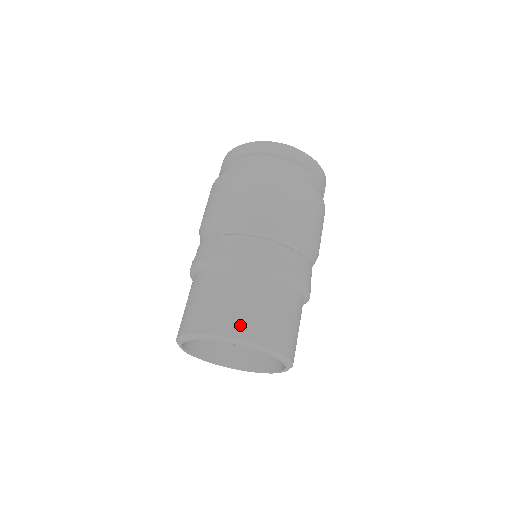
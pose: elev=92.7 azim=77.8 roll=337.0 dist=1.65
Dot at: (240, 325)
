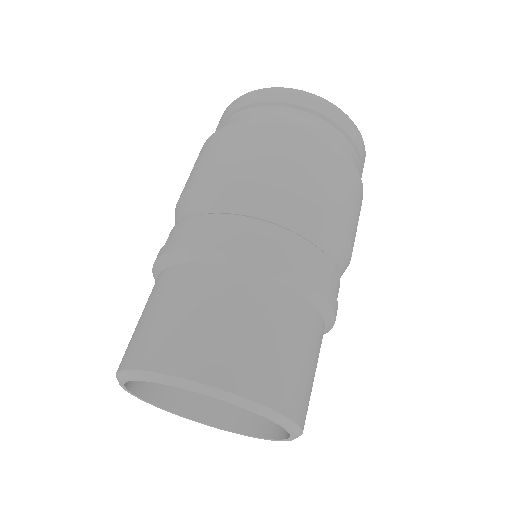
Dot at: (248, 372)
